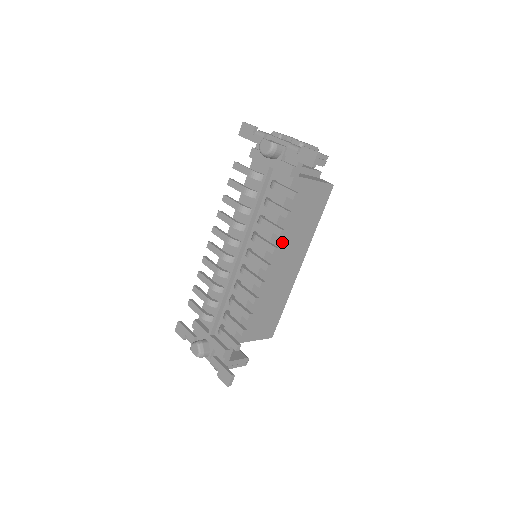
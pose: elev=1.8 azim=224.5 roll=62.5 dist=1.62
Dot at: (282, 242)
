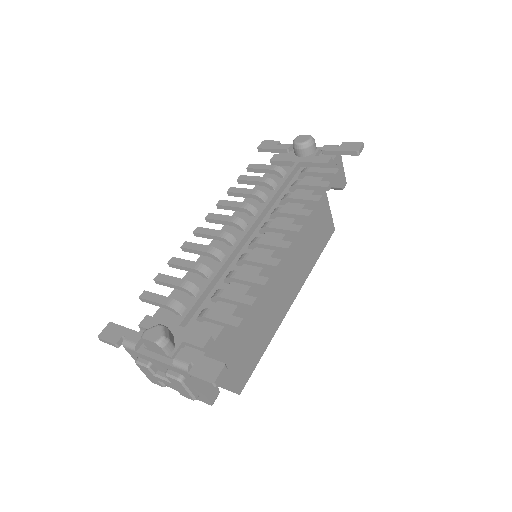
Dot at: (294, 243)
